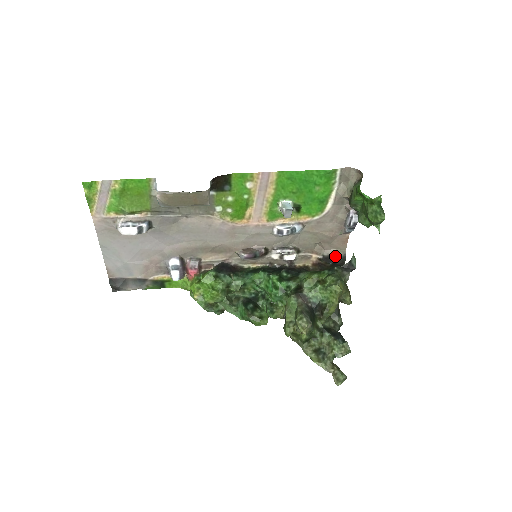
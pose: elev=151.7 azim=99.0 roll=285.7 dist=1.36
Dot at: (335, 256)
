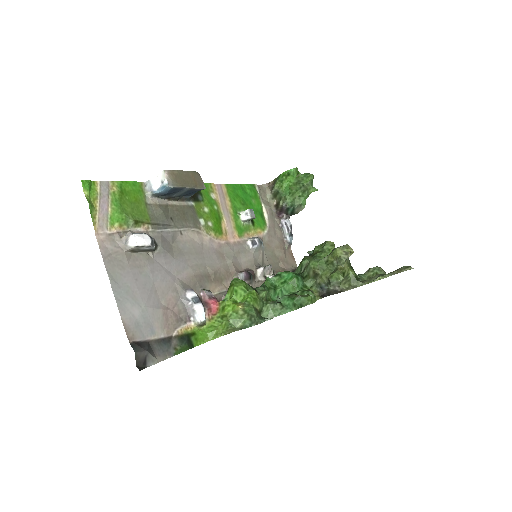
Dot at: occluded
